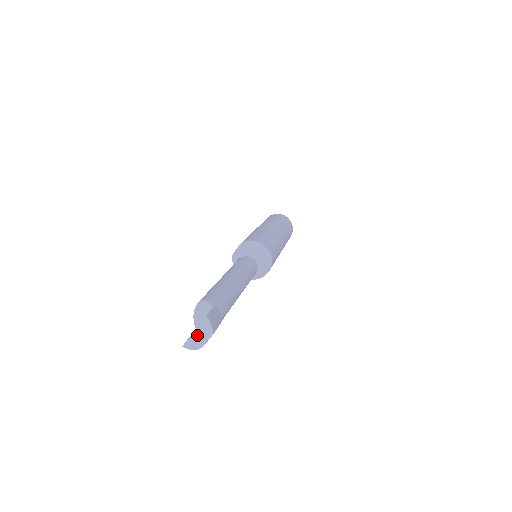
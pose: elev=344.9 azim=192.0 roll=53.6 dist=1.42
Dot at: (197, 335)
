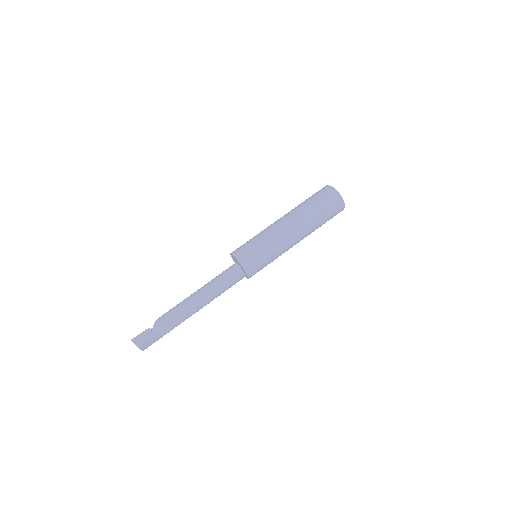
Dot at: occluded
